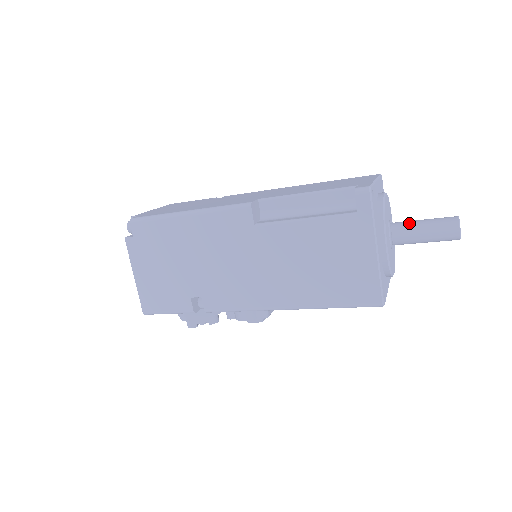
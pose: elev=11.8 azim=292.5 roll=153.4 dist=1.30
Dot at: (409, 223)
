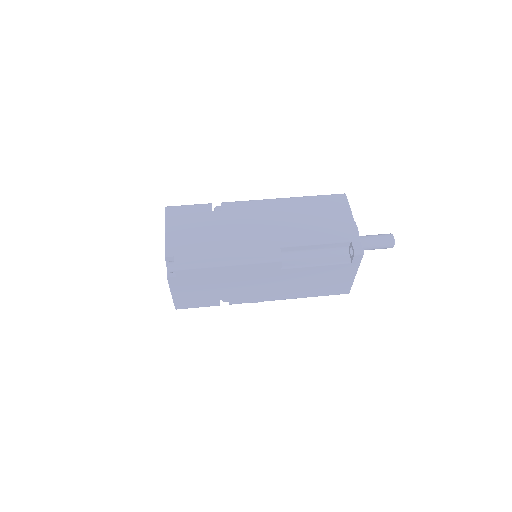
Dot at: (366, 241)
